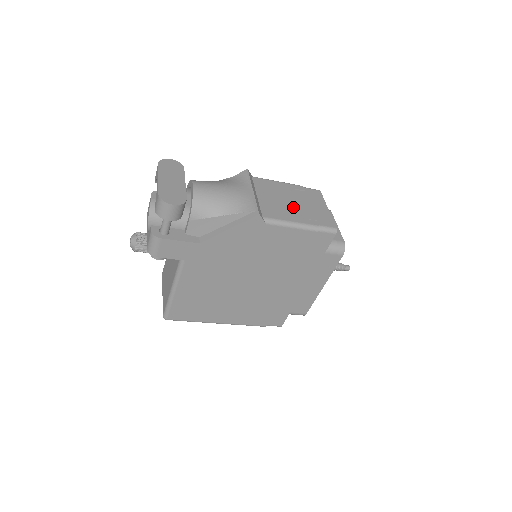
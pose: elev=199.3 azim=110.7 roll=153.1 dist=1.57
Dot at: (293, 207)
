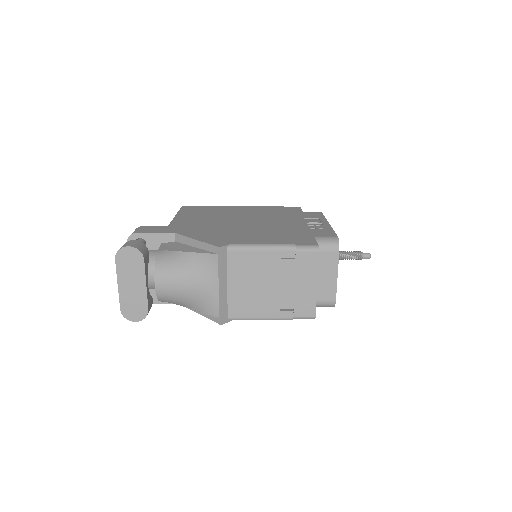
Dot at: (269, 294)
